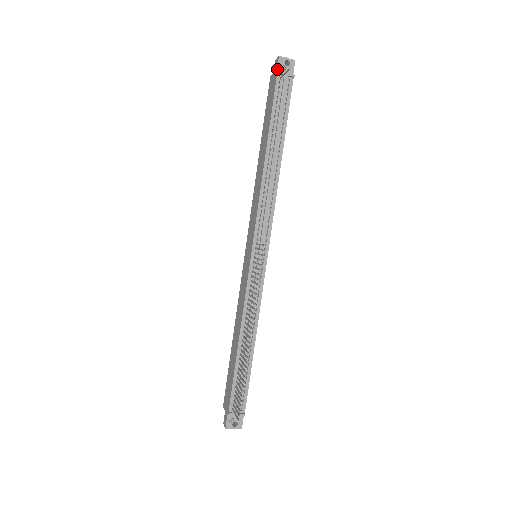
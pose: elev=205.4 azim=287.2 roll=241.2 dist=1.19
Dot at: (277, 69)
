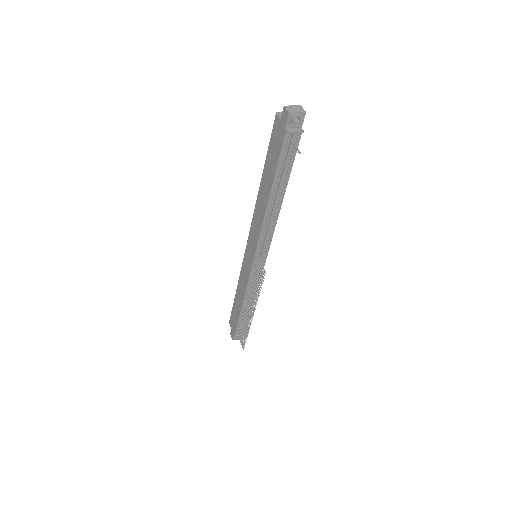
Dot at: (285, 126)
